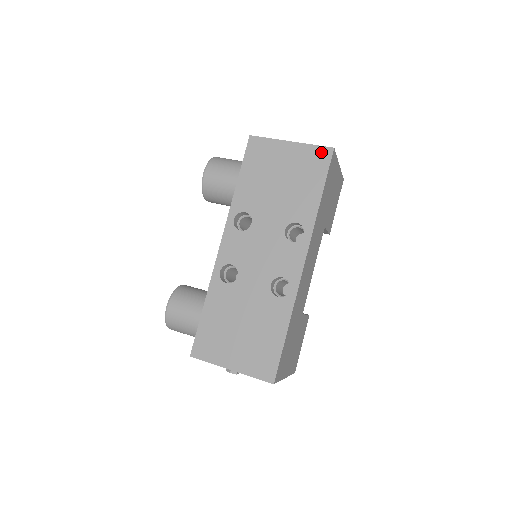
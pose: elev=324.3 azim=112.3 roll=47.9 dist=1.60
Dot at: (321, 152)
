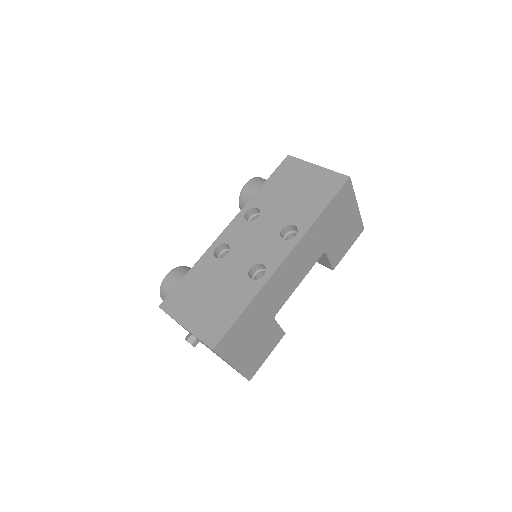
Dot at: (338, 178)
